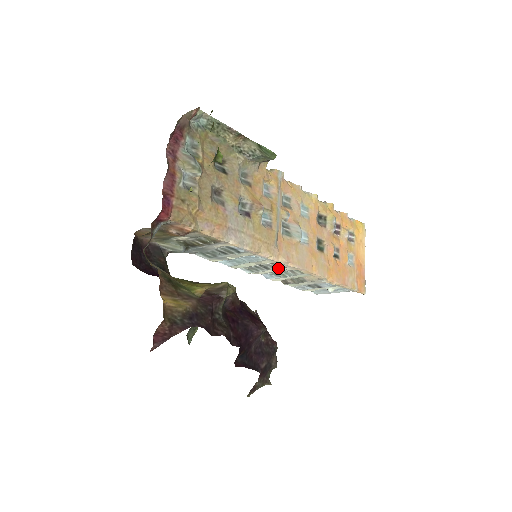
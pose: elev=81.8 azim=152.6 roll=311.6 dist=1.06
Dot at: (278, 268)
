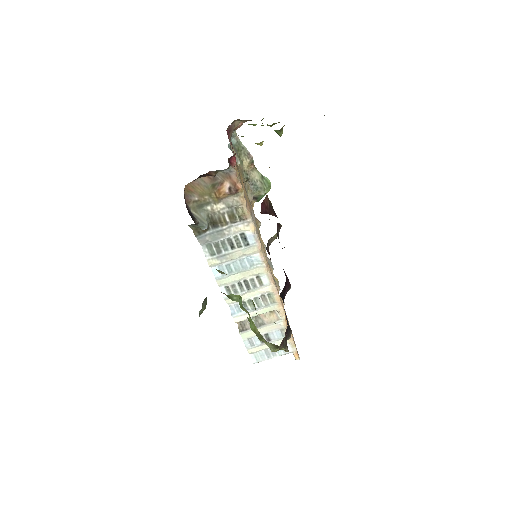
Dot at: (259, 287)
